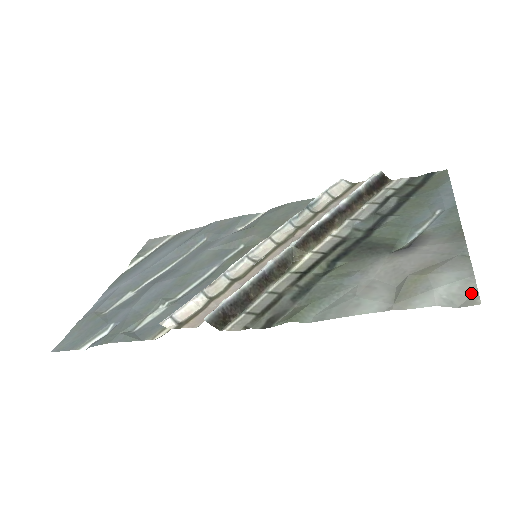
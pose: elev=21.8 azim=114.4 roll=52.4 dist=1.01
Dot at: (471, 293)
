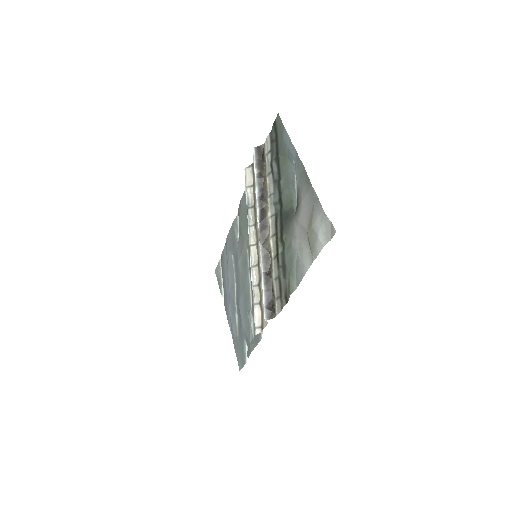
Dot at: (330, 226)
